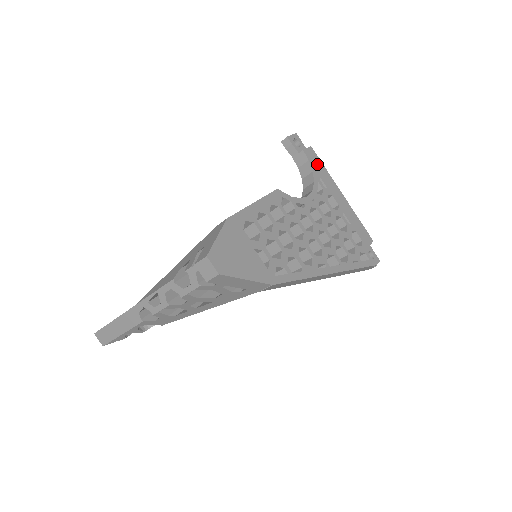
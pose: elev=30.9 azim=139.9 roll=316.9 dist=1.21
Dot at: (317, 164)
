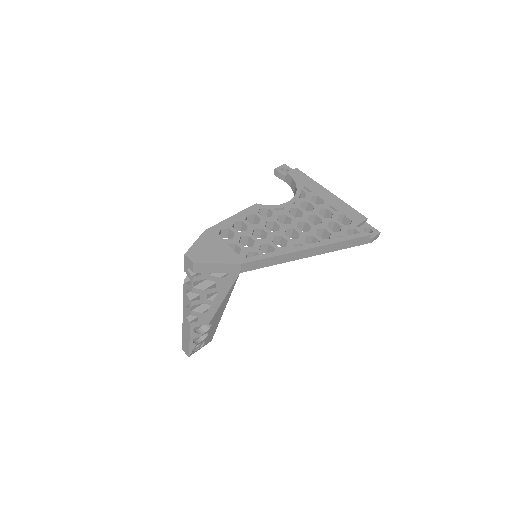
Dot at: (302, 178)
